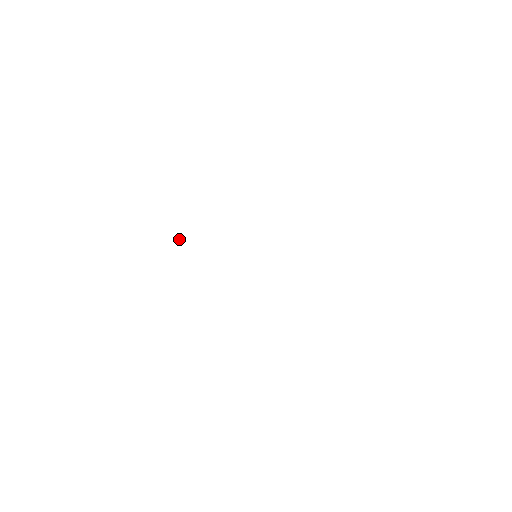
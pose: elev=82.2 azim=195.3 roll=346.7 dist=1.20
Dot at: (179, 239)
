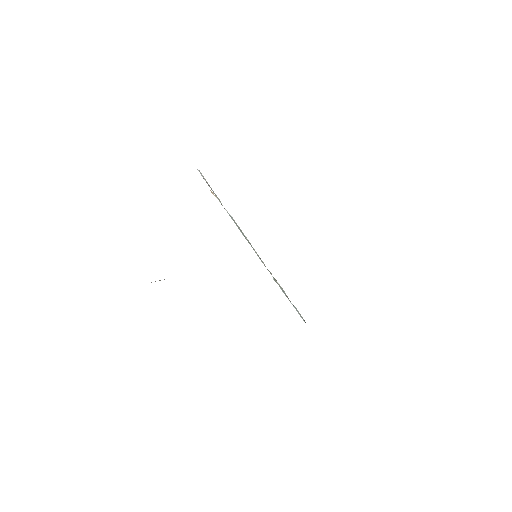
Dot at: (212, 192)
